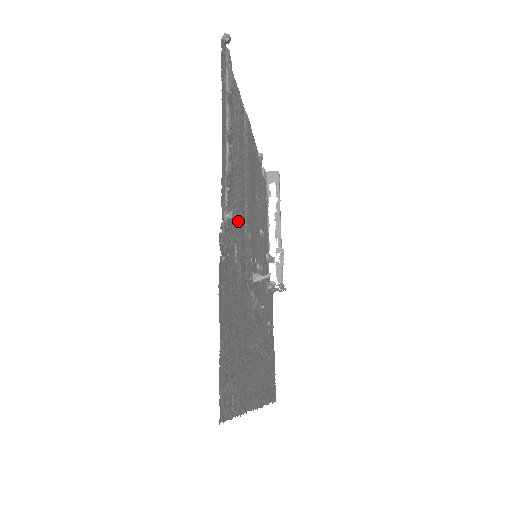
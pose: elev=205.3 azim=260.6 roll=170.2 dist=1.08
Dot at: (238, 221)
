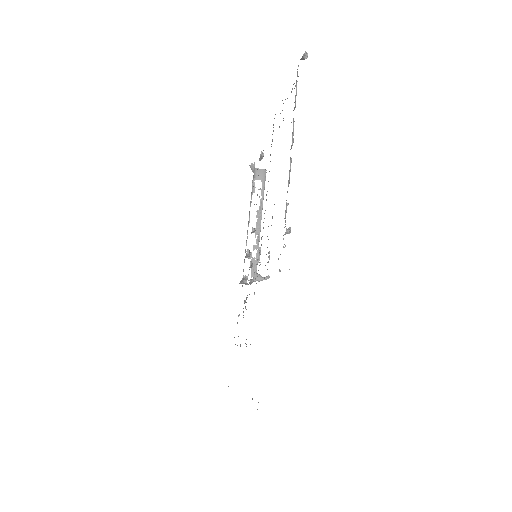
Dot at: occluded
